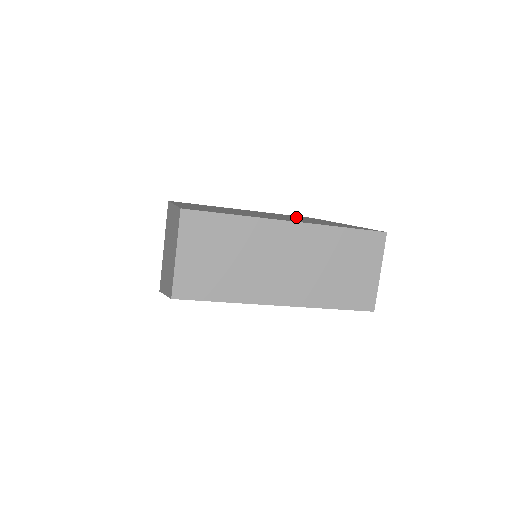
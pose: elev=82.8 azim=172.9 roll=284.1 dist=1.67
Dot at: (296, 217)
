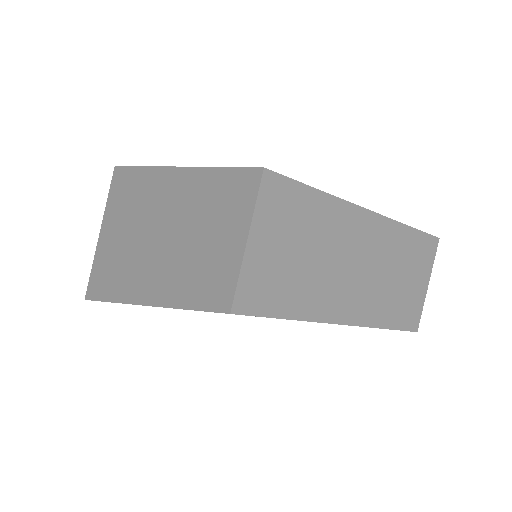
Dot at: occluded
